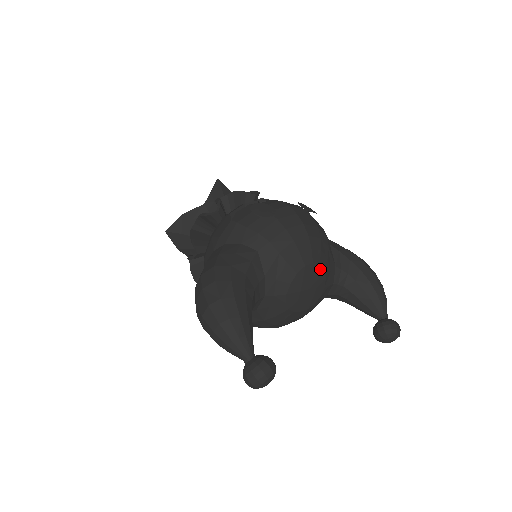
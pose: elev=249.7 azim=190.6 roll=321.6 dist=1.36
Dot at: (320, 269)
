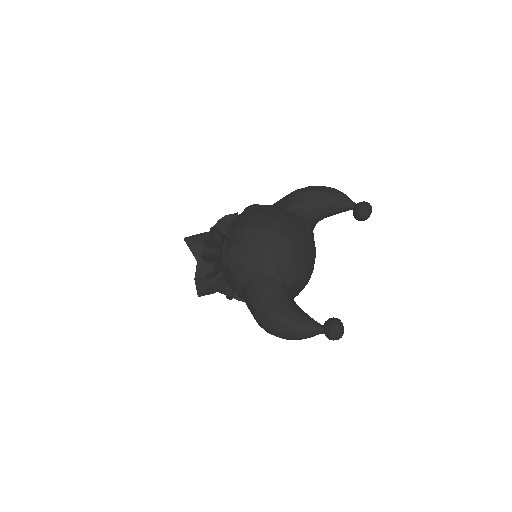
Dot at: (298, 237)
